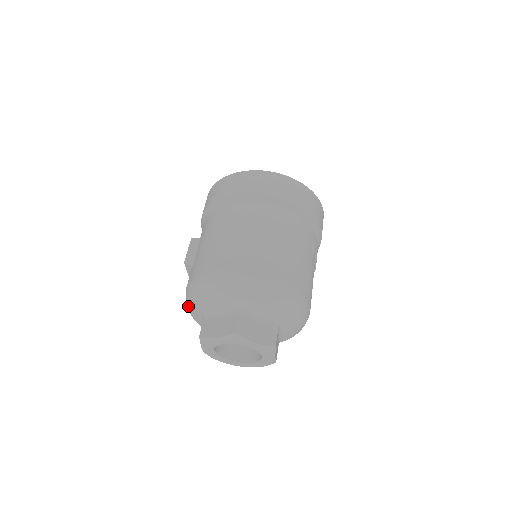
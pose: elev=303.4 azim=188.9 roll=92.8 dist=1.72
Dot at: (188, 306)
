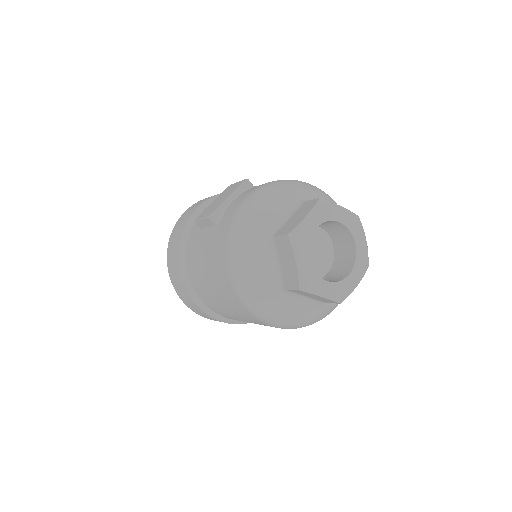
Dot at: (272, 191)
